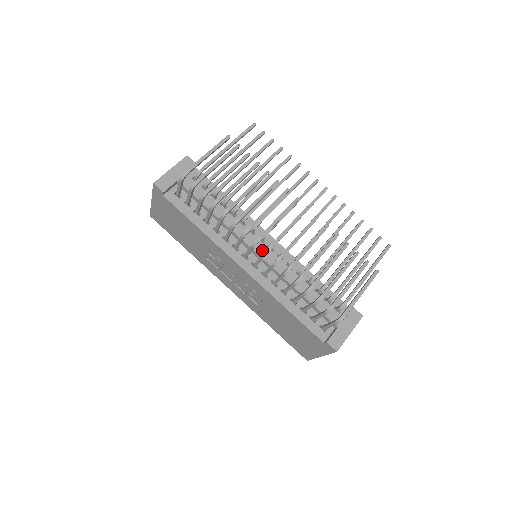
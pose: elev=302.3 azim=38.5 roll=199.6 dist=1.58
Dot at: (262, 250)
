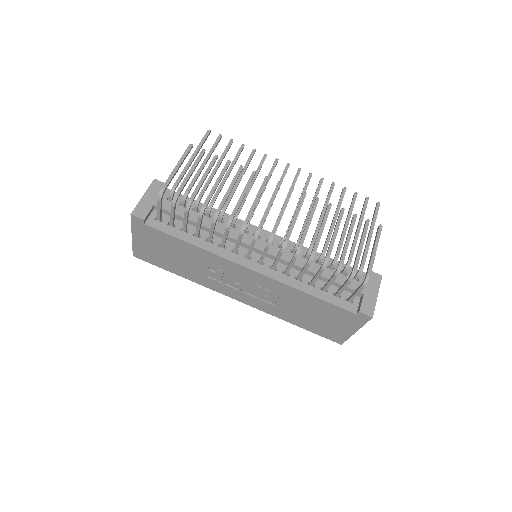
Dot at: (262, 245)
